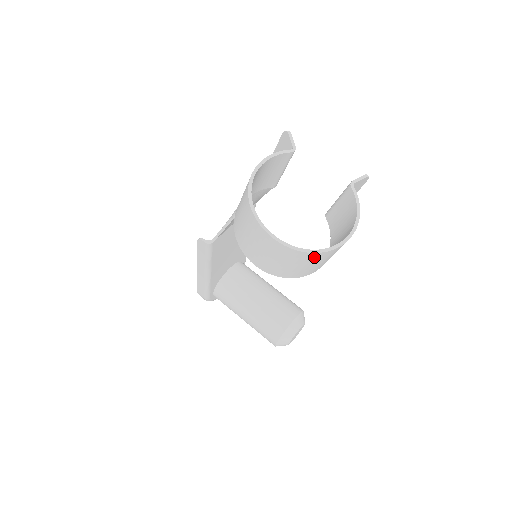
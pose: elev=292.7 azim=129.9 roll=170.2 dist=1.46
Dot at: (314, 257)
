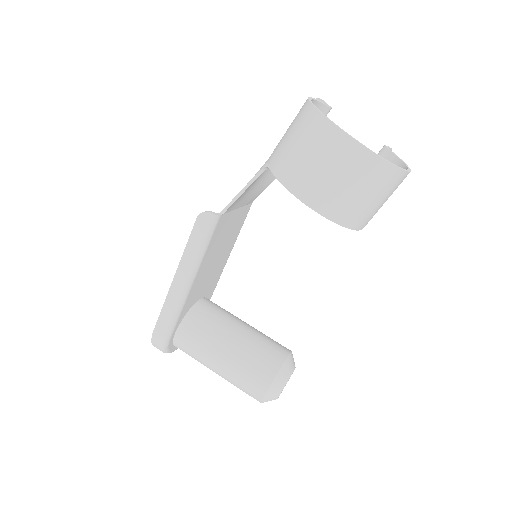
Dot at: (386, 176)
